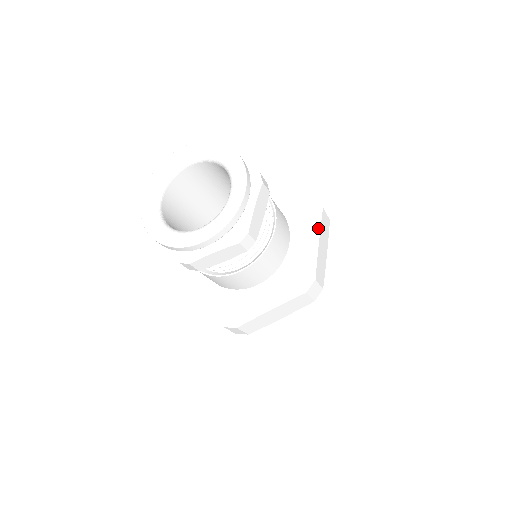
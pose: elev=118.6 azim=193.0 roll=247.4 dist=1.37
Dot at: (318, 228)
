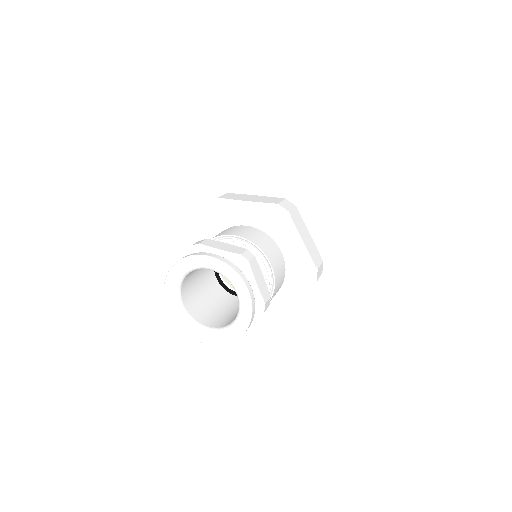
Dot at: (304, 295)
